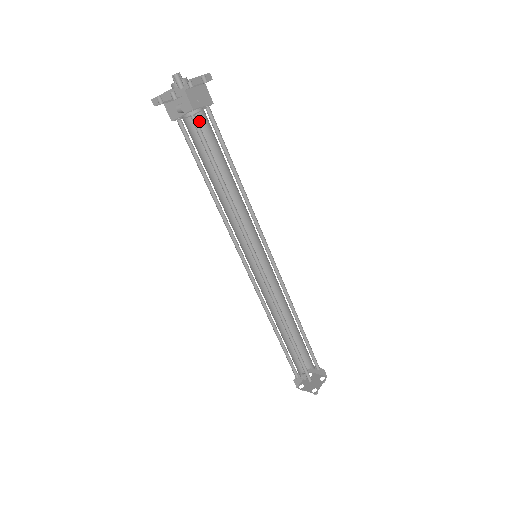
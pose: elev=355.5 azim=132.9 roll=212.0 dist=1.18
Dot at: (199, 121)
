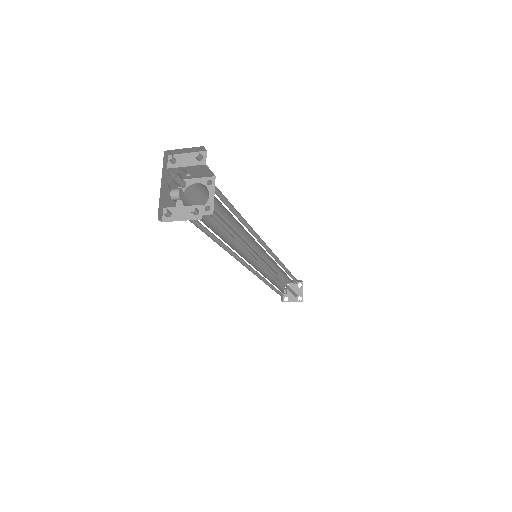
Dot at: (194, 192)
